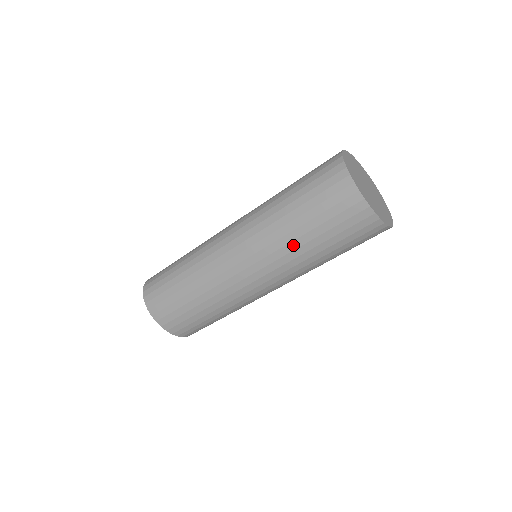
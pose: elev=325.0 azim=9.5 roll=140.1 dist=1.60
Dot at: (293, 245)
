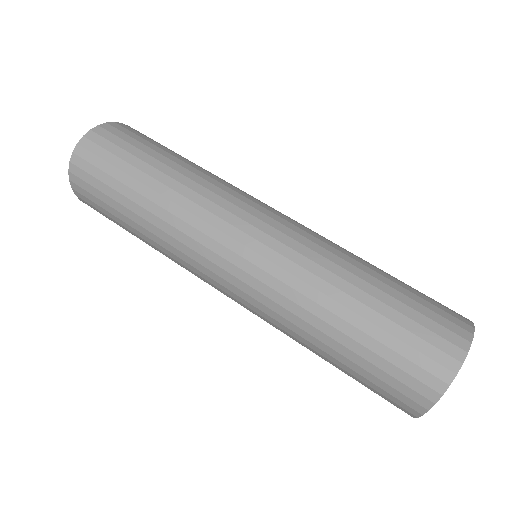
Dot at: occluded
